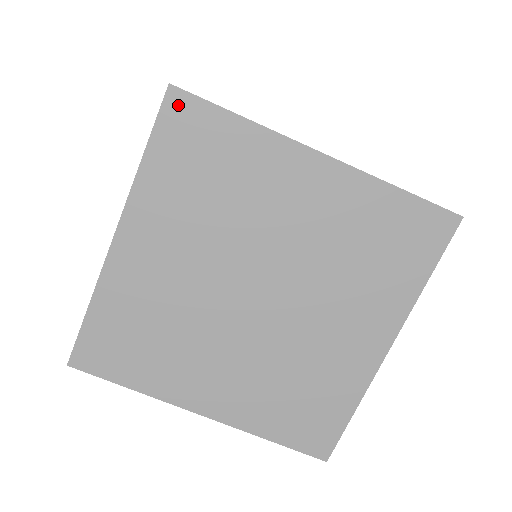
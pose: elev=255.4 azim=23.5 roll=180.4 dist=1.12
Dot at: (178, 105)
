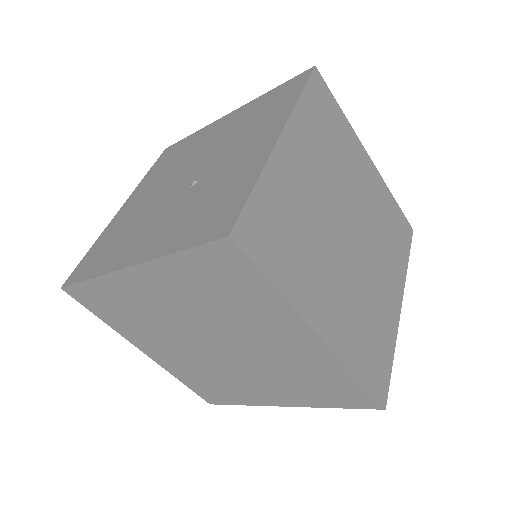
Dot at: (318, 81)
